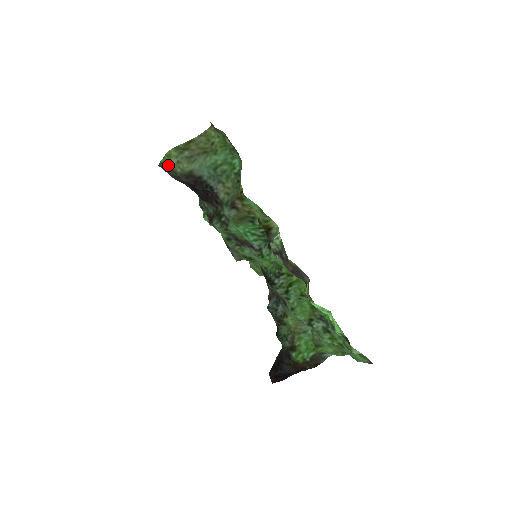
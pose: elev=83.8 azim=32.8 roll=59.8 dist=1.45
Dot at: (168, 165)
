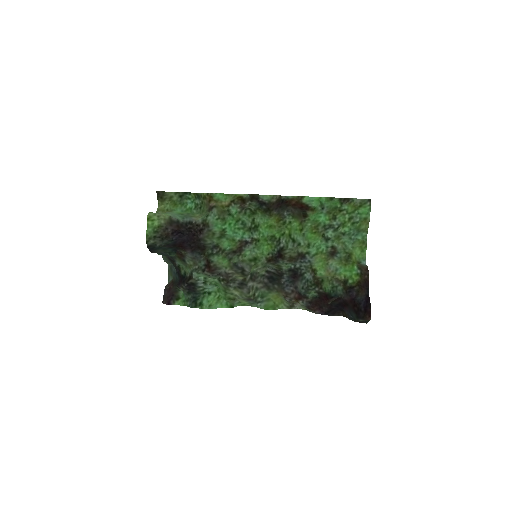
Dot at: (153, 228)
